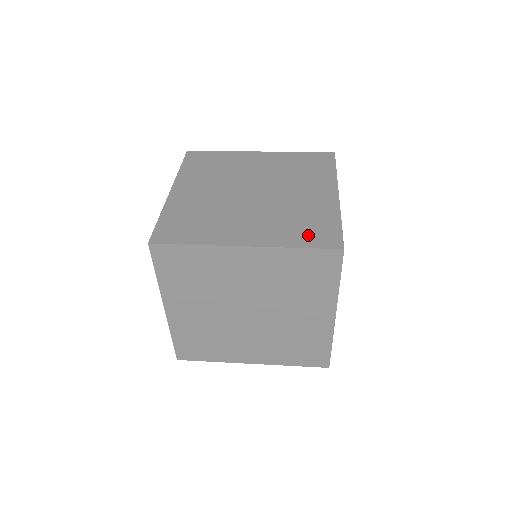
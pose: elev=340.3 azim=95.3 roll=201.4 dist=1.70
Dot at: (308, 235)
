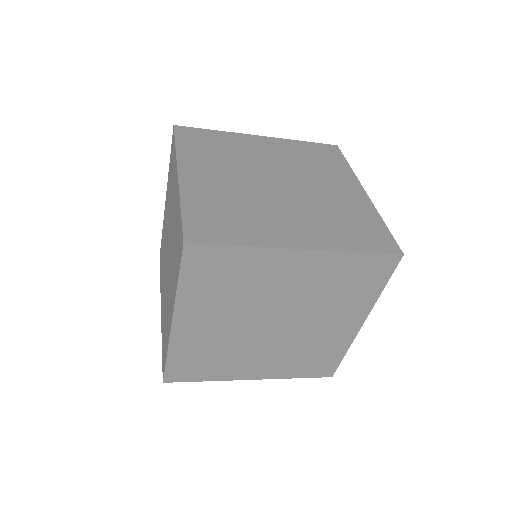
Dot at: (361, 237)
